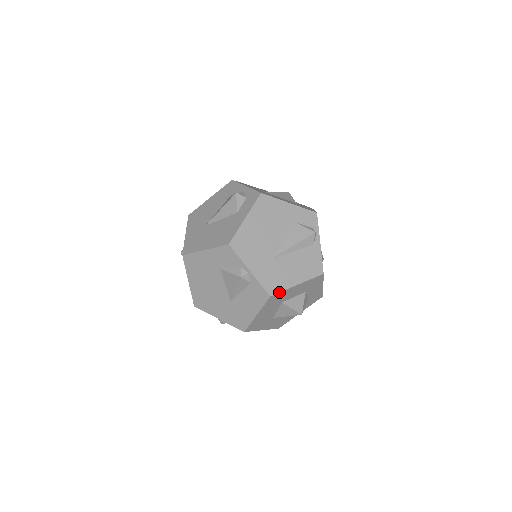
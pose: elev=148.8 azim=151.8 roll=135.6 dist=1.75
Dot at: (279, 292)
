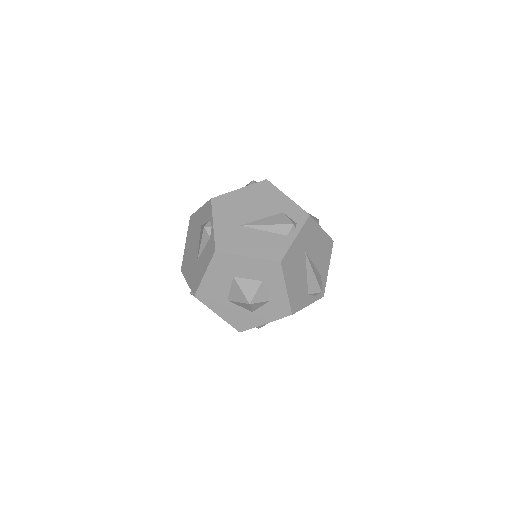
Dot at: (226, 252)
